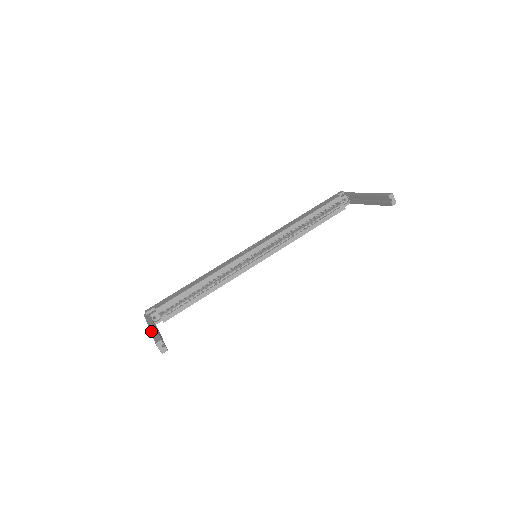
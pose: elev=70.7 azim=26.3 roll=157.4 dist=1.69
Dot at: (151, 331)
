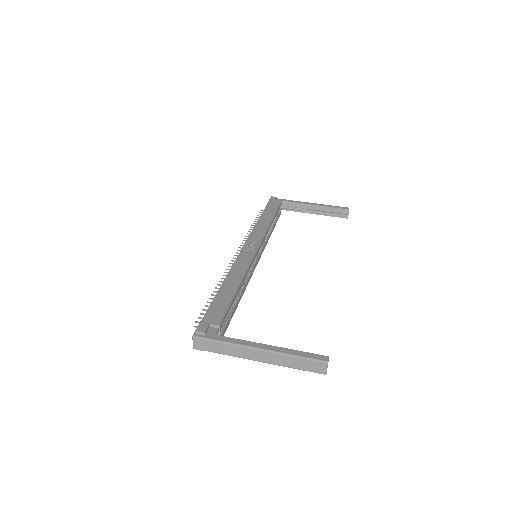
Dot at: (279, 351)
